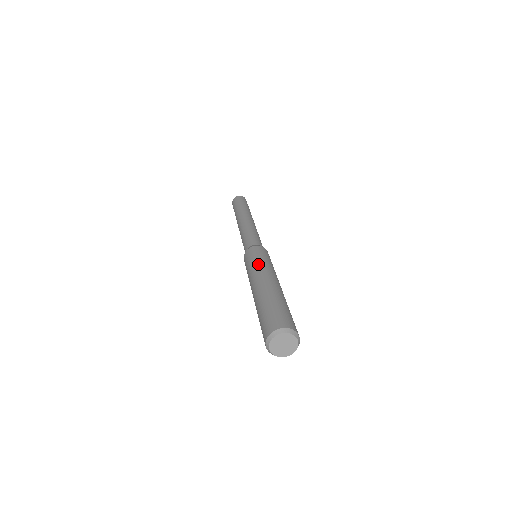
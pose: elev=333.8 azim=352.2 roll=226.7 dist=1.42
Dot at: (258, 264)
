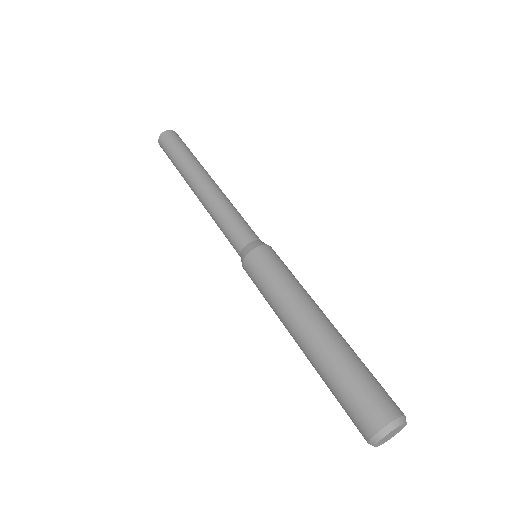
Dot at: (278, 293)
